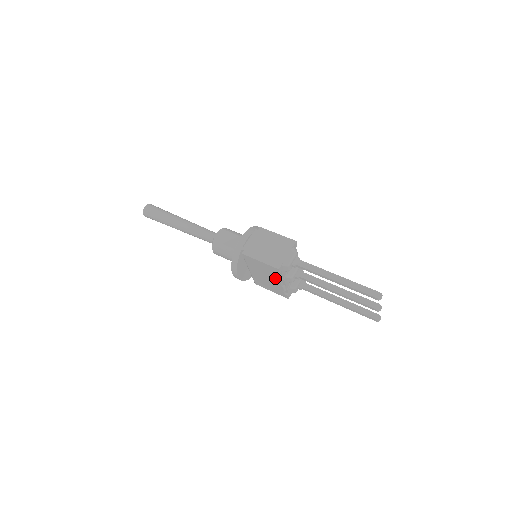
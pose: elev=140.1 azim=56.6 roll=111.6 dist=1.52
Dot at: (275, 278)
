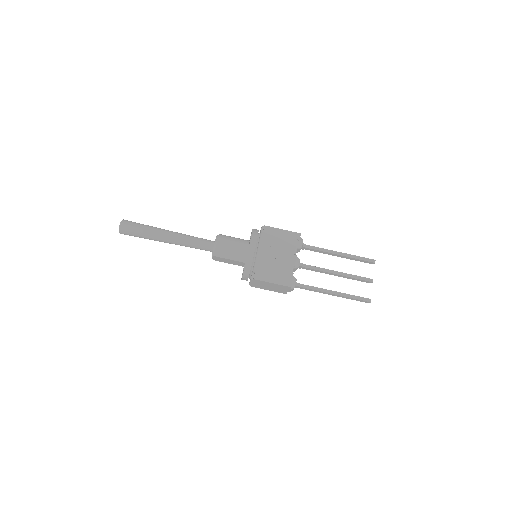
Dot at: occluded
